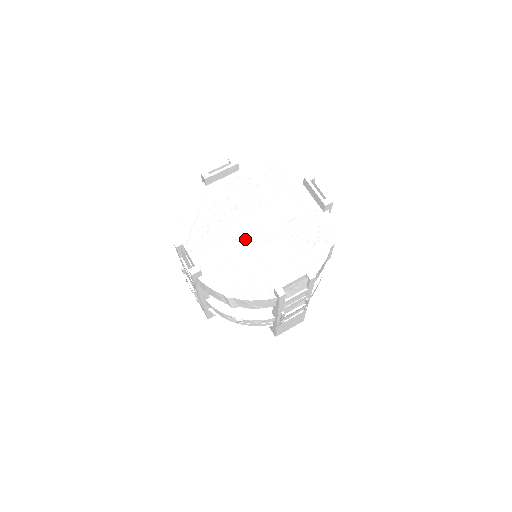
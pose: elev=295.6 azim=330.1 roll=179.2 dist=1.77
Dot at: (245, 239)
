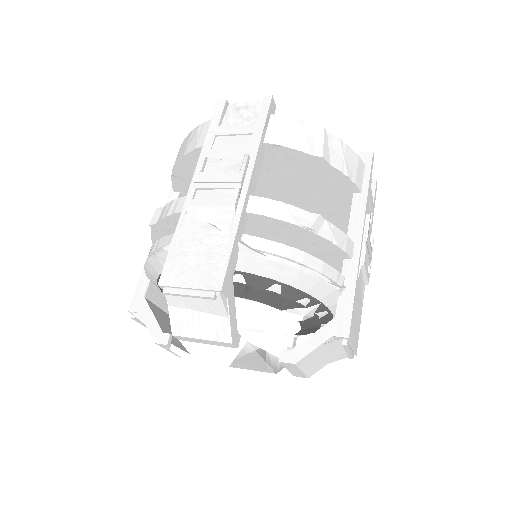
Dot at: occluded
